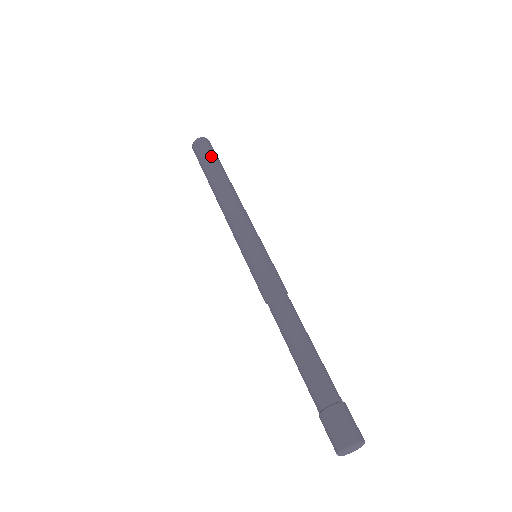
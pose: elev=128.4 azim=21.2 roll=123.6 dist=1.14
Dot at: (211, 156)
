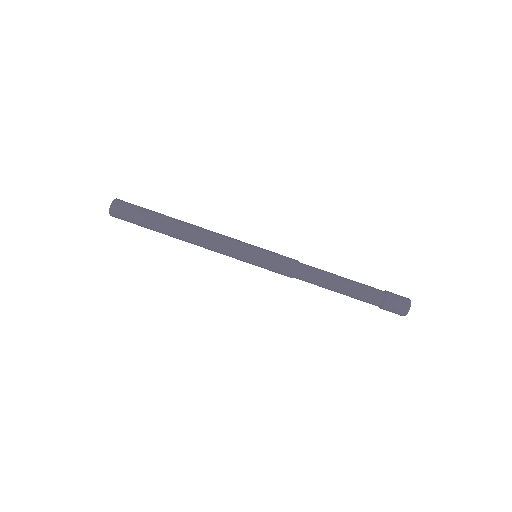
Dot at: (141, 214)
